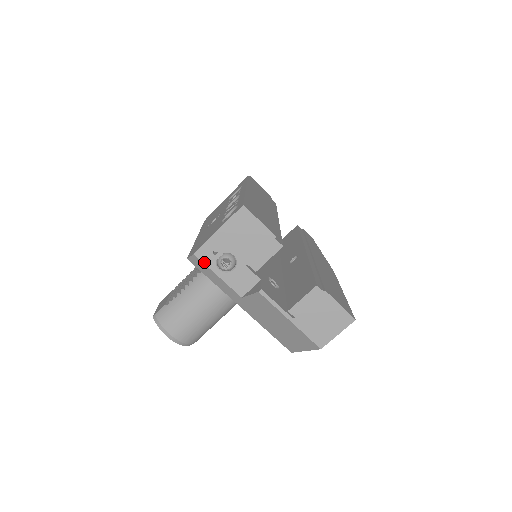
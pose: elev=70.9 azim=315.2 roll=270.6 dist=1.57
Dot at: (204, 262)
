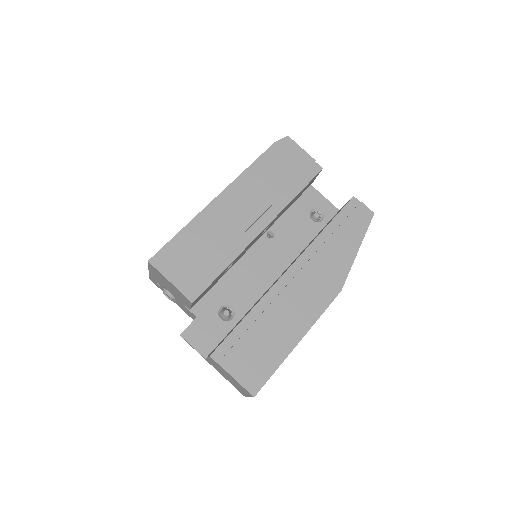
Dot at: (158, 287)
